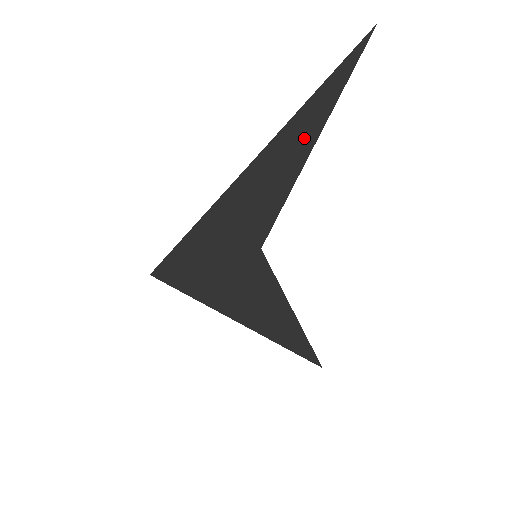
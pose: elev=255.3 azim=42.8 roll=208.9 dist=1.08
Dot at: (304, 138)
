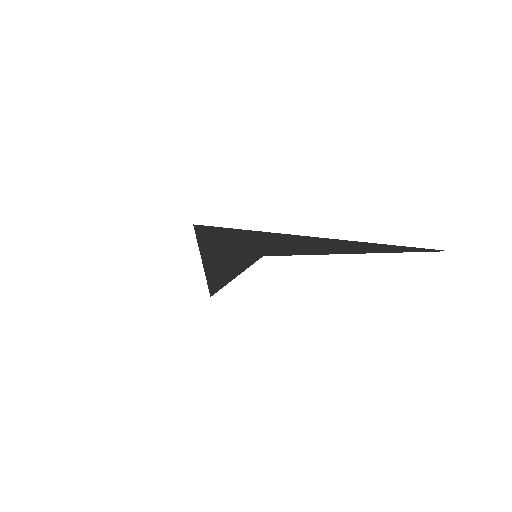
Dot at: (353, 249)
